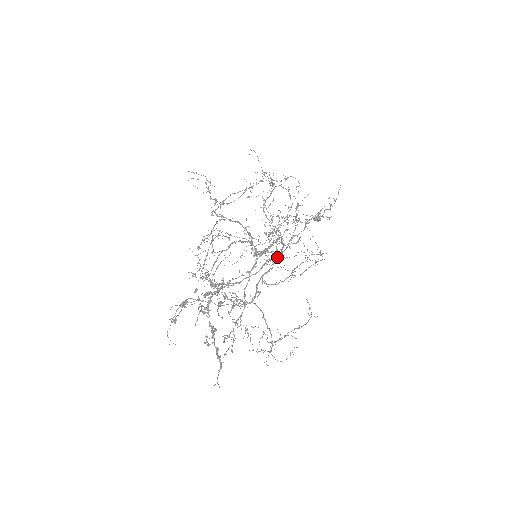
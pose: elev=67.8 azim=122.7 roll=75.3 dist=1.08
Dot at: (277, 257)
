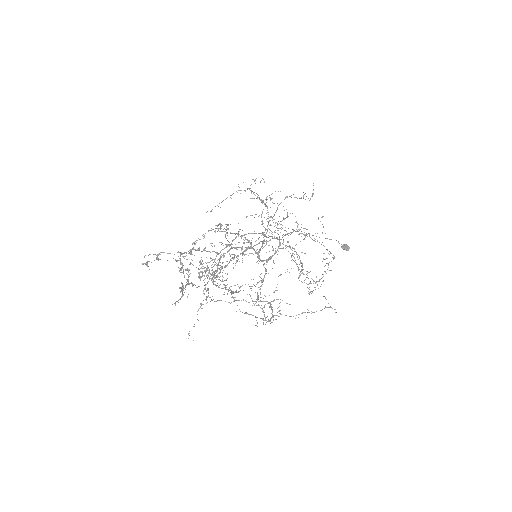
Dot at: (261, 241)
